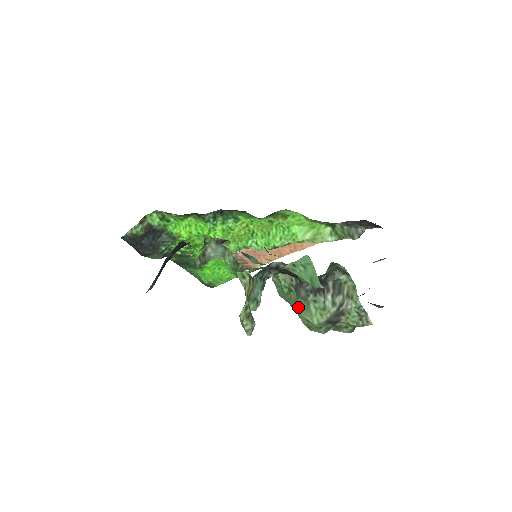
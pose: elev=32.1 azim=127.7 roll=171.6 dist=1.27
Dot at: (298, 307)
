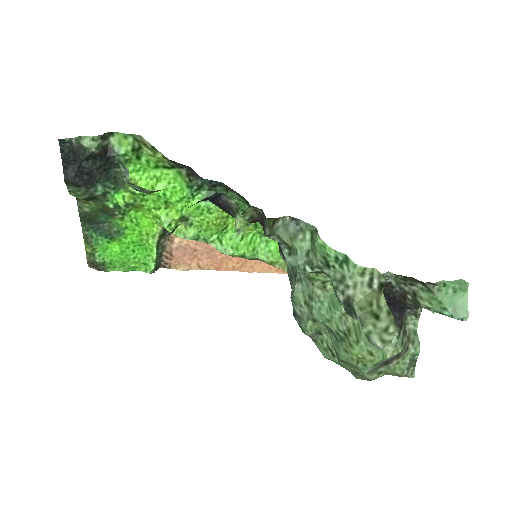
Dot at: occluded
